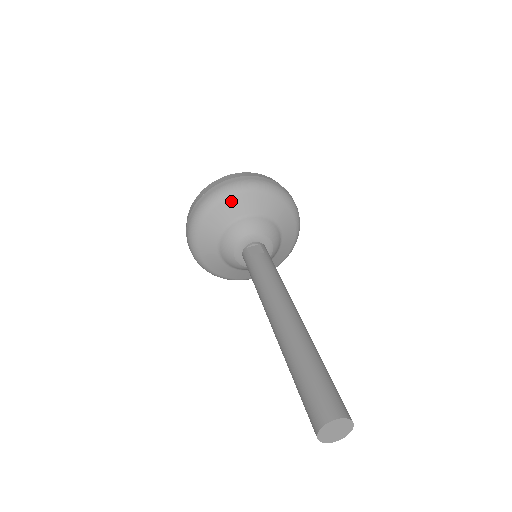
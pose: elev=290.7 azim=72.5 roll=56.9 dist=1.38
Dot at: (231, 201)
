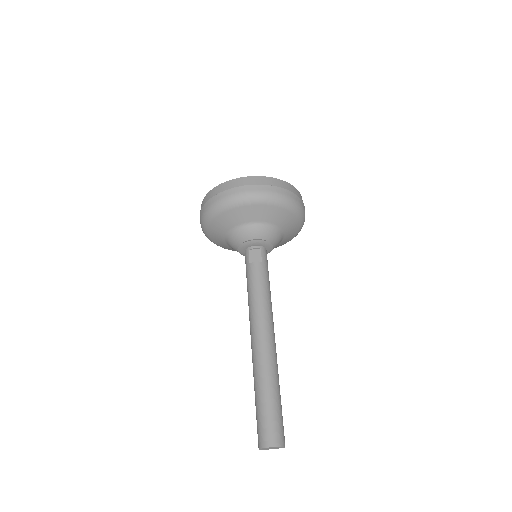
Dot at: (240, 210)
